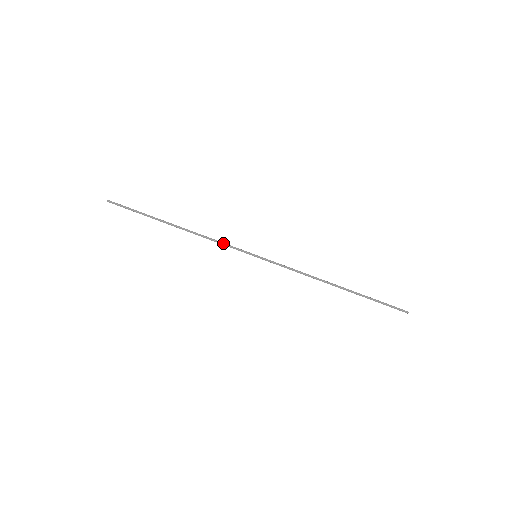
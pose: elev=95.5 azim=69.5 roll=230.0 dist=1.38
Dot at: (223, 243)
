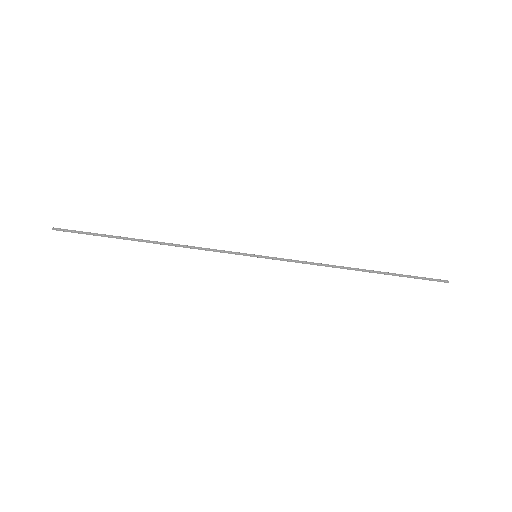
Dot at: (212, 249)
